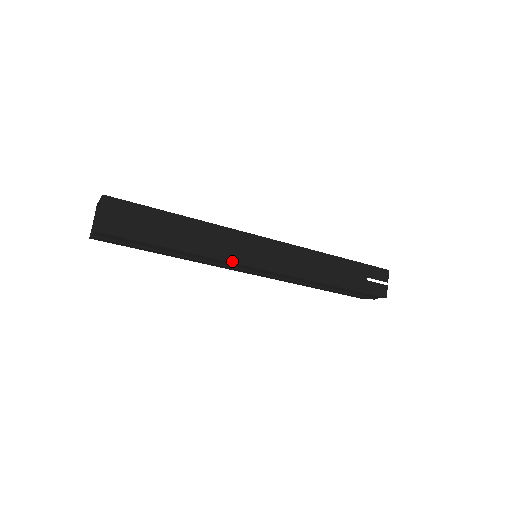
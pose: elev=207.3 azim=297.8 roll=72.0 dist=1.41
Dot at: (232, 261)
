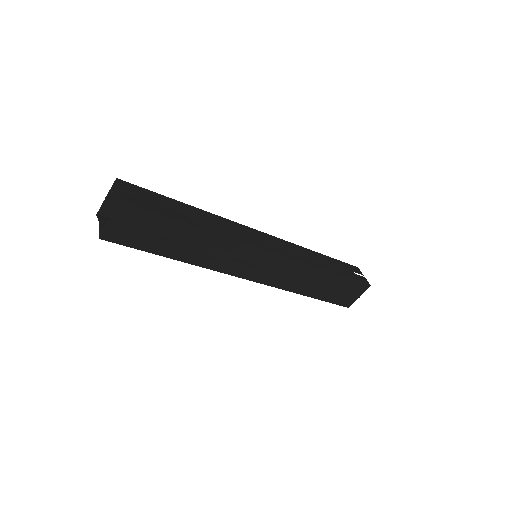
Dot at: (246, 242)
